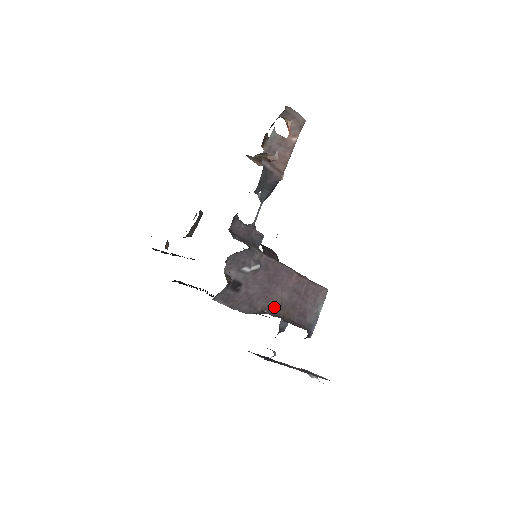
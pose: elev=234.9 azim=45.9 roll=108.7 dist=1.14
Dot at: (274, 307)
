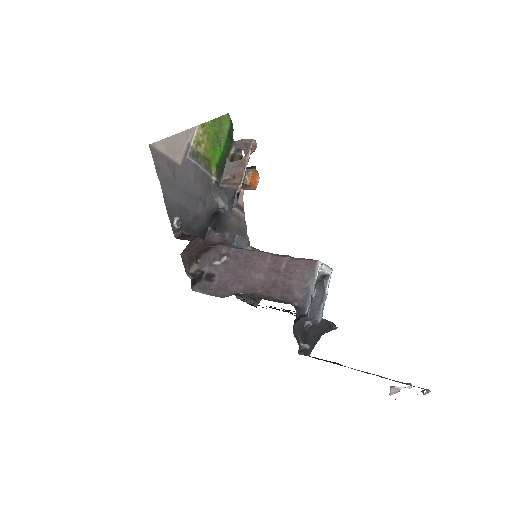
Dot at: (251, 289)
